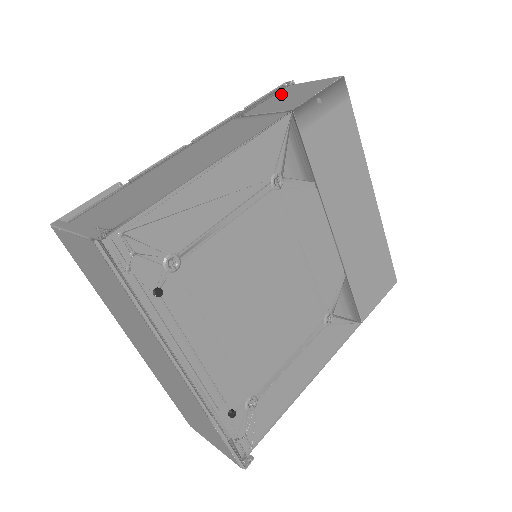
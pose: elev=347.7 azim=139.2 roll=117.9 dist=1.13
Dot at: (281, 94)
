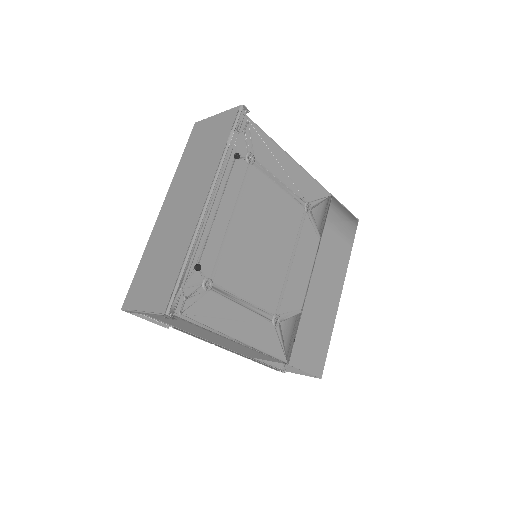
Dot at: occluded
